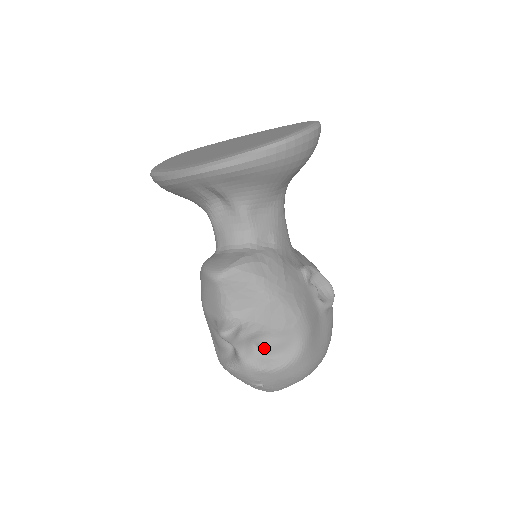
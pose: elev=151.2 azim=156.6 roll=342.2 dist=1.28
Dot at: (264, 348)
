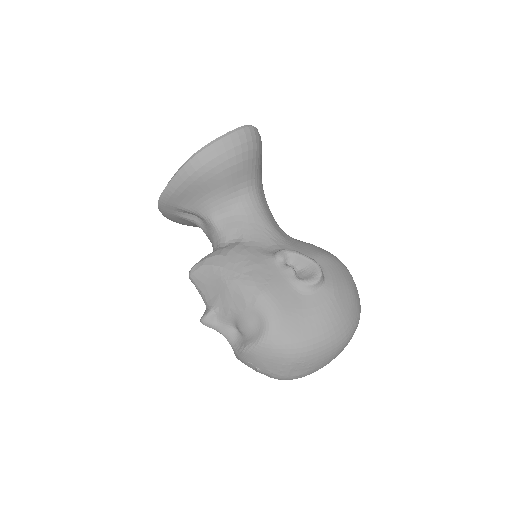
Dot at: (240, 330)
